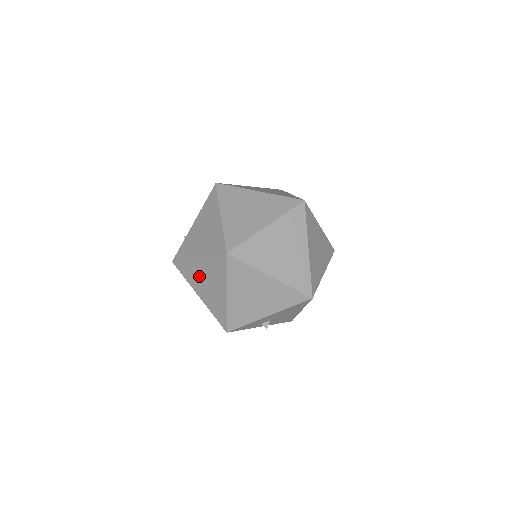
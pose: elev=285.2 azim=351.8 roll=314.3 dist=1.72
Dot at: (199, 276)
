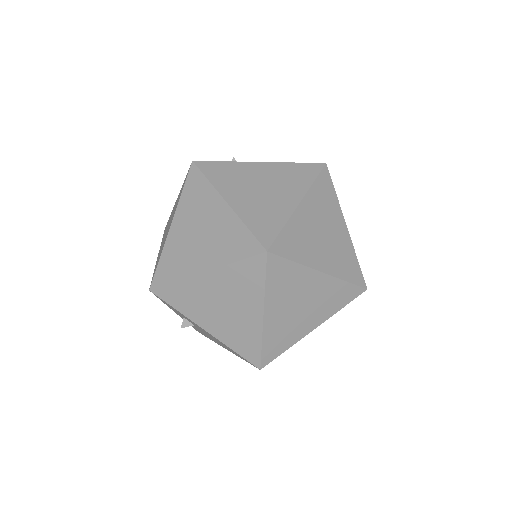
Dot at: (202, 215)
